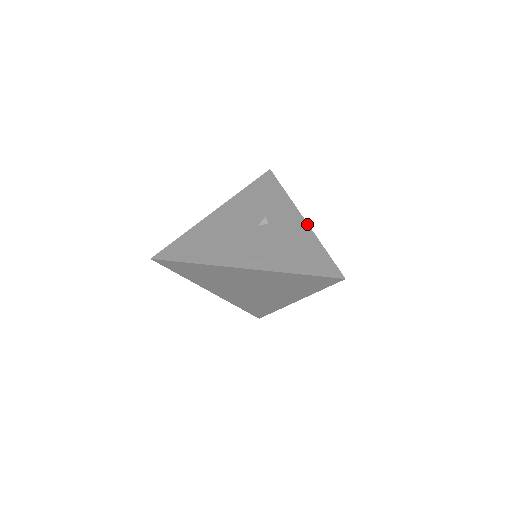
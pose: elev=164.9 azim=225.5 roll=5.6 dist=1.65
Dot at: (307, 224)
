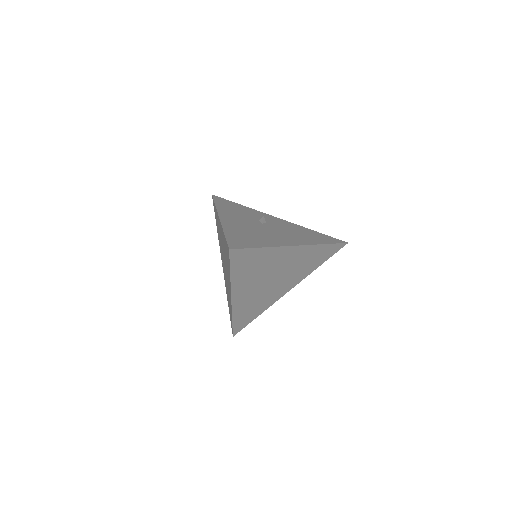
Dot at: (287, 221)
